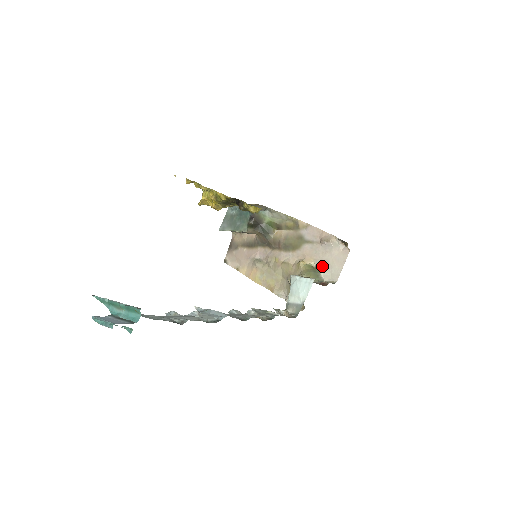
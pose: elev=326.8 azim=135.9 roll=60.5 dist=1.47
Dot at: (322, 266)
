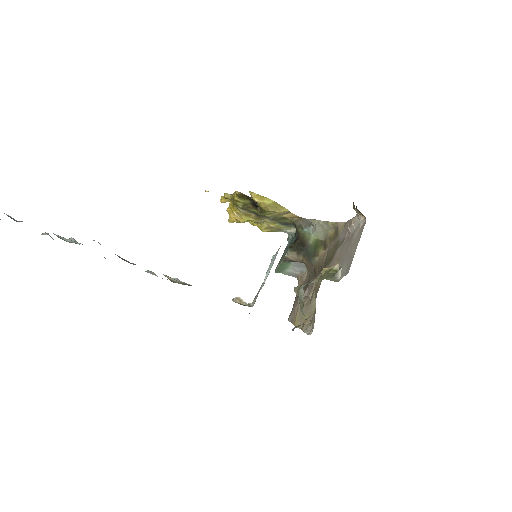
Dot at: (342, 263)
